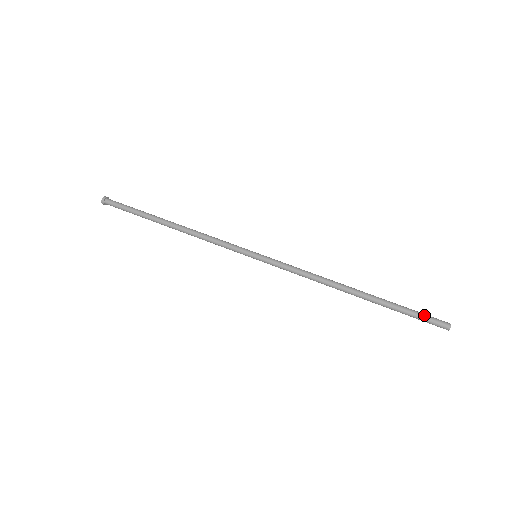
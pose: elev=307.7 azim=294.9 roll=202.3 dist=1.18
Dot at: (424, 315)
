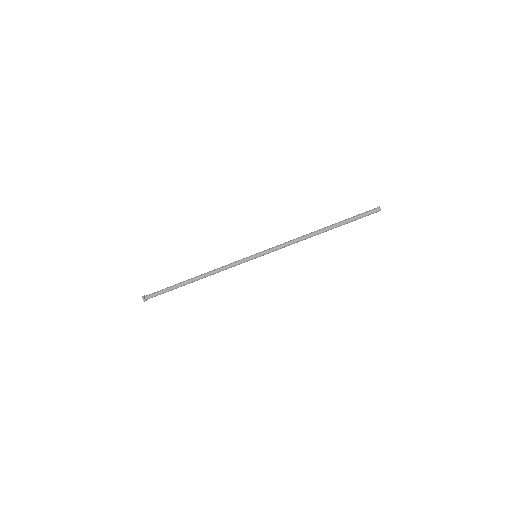
Dot at: (364, 215)
